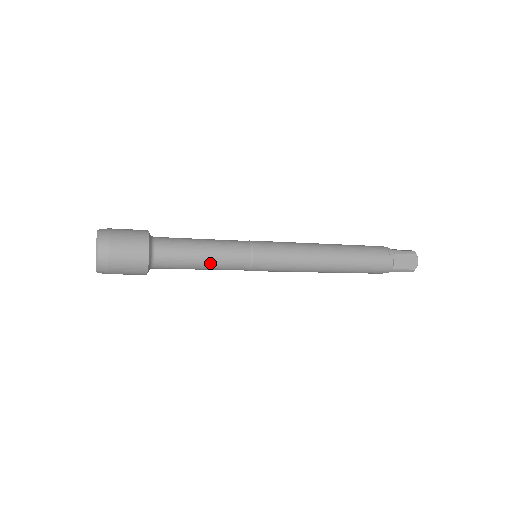
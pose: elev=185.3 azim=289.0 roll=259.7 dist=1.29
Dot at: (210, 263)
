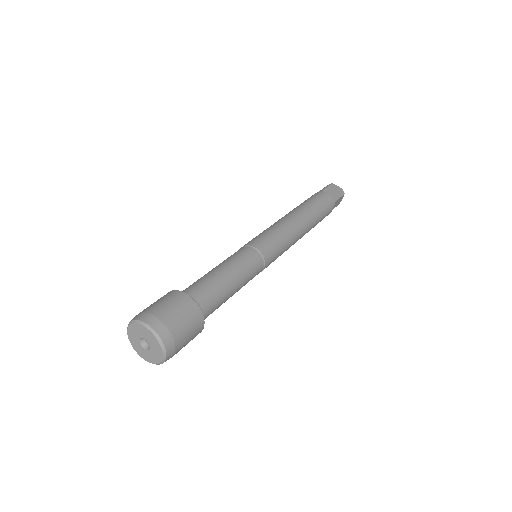
Dot at: occluded
